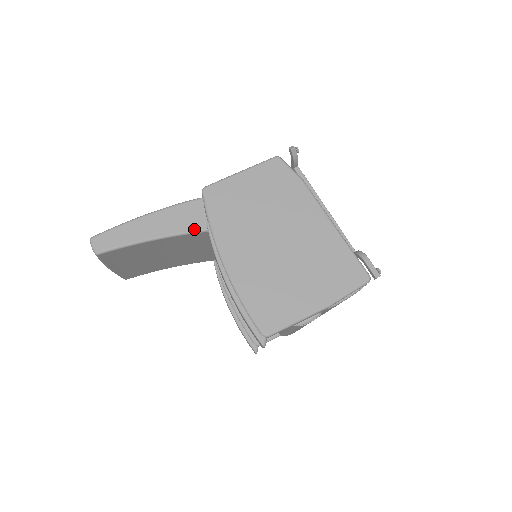
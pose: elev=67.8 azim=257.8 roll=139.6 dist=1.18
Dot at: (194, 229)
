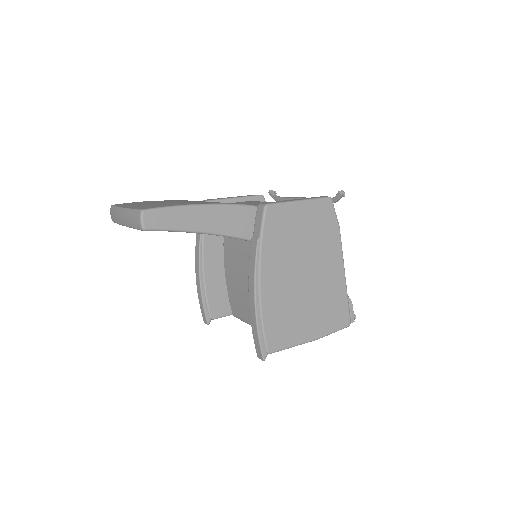
Dot at: (239, 235)
